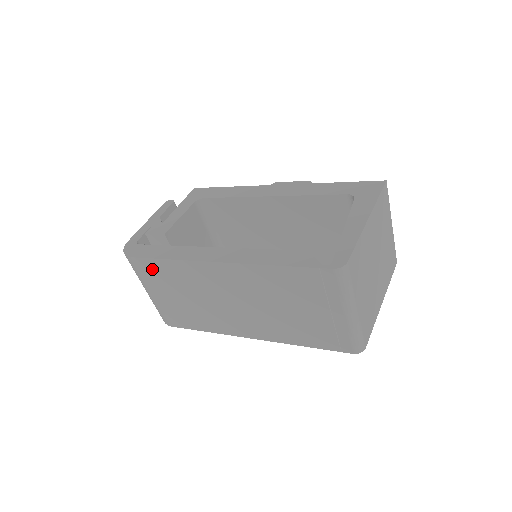
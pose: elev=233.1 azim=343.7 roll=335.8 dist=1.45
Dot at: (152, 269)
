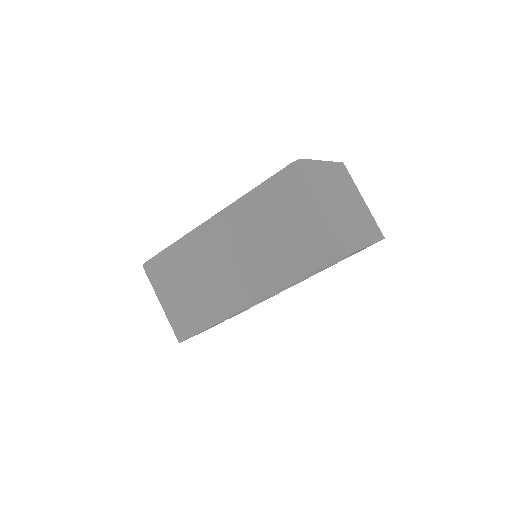
Dot at: (164, 264)
